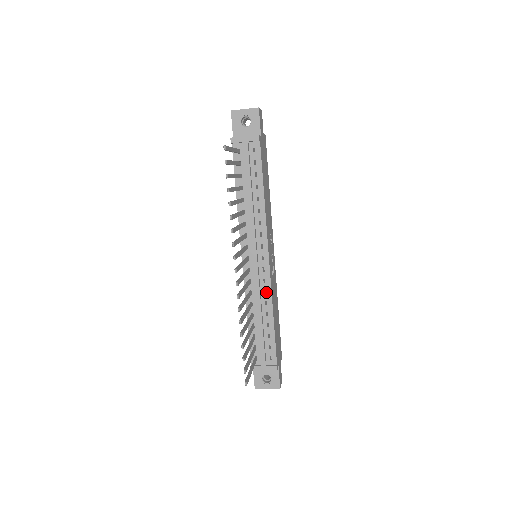
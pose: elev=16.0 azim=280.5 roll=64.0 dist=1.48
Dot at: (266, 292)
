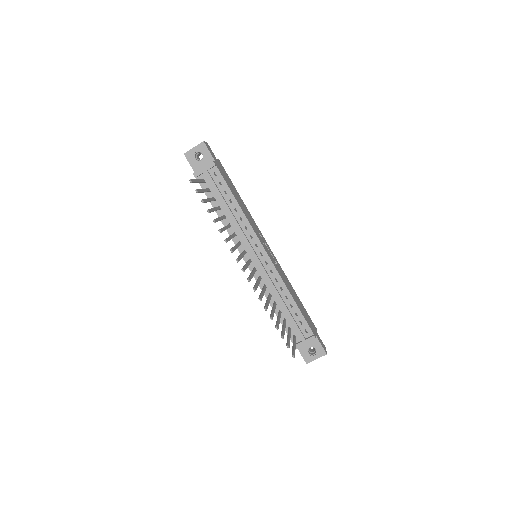
Dot at: (277, 280)
